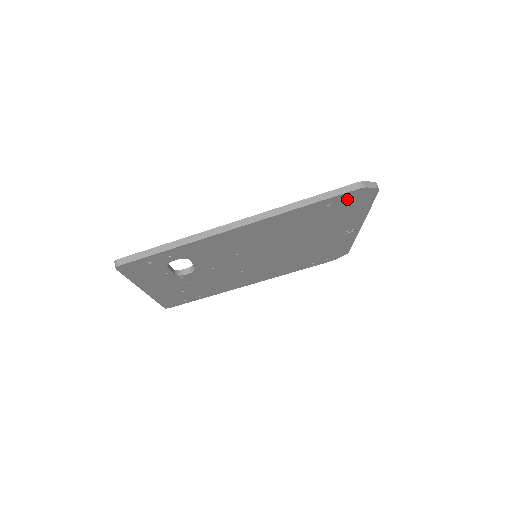
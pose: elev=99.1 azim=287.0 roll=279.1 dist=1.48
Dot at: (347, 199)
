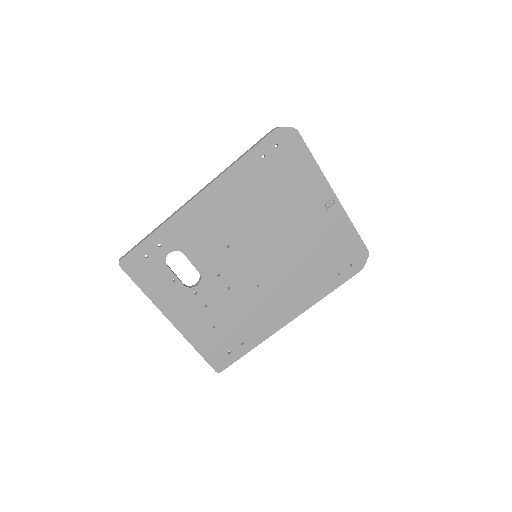
Dot at: (277, 147)
